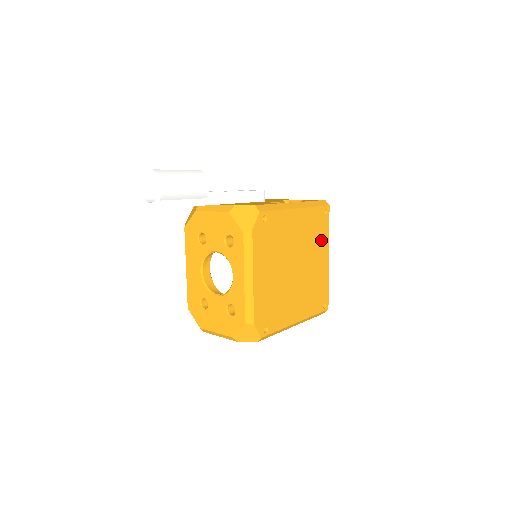
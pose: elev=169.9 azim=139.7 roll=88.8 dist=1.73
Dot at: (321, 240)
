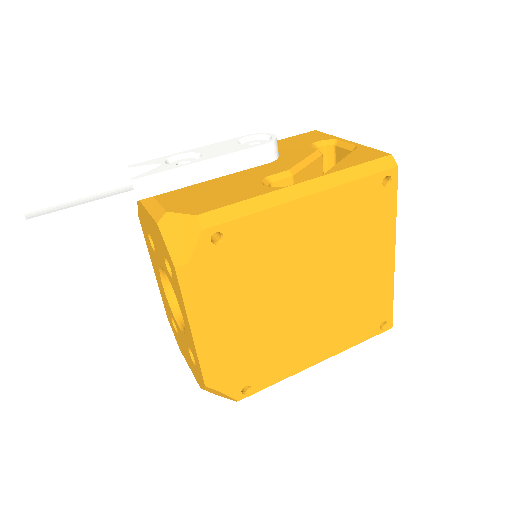
Dot at: (374, 232)
